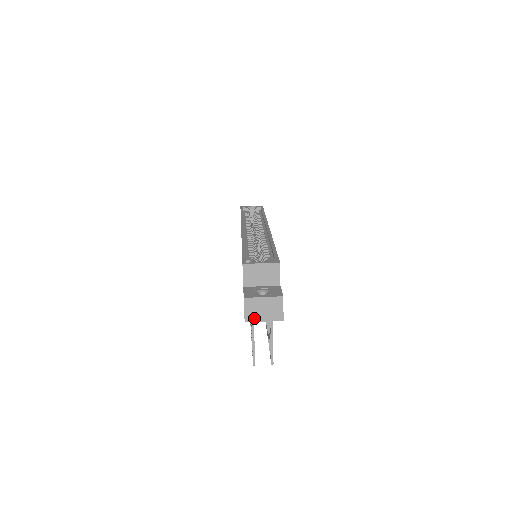
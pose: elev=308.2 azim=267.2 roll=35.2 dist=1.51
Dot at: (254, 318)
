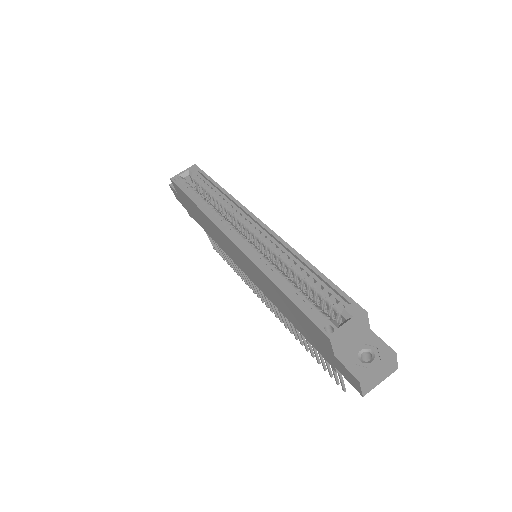
Dot at: (371, 388)
